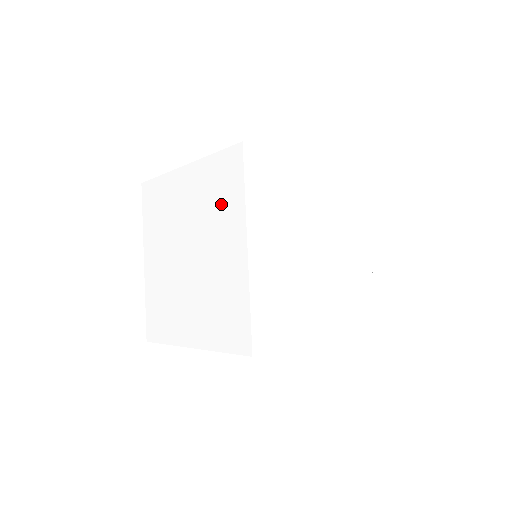
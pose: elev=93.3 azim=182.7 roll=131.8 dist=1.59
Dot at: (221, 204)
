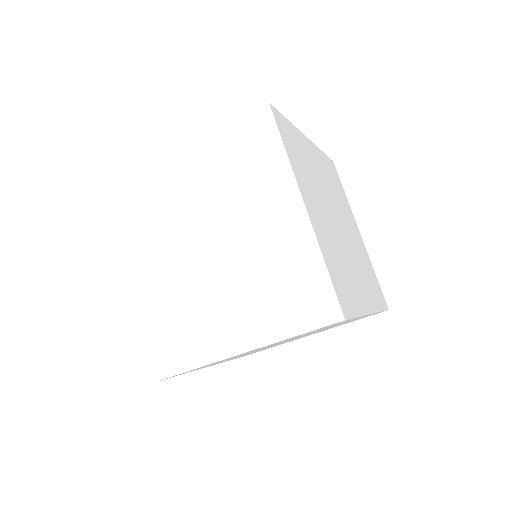
Dot at: (252, 174)
